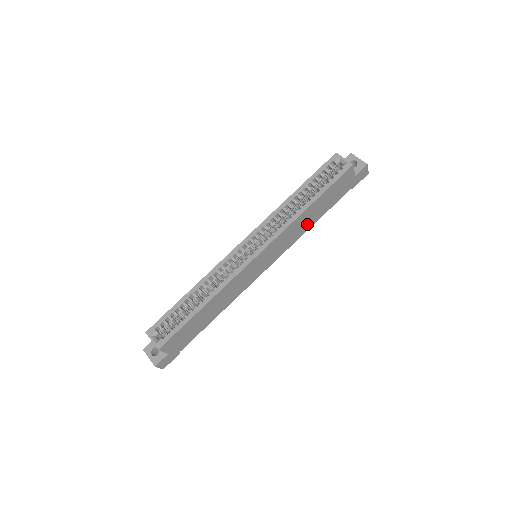
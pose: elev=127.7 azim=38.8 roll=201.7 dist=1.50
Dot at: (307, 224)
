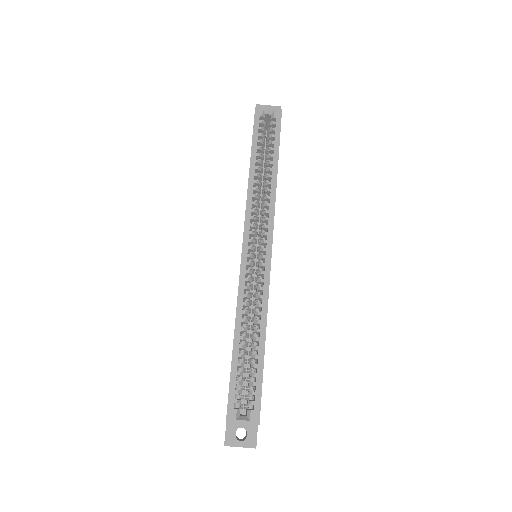
Dot at: occluded
